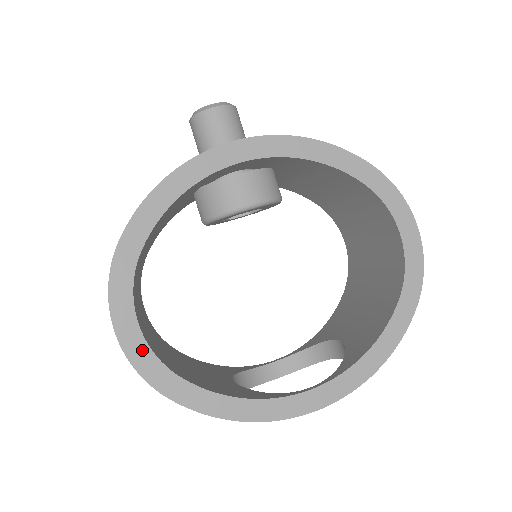
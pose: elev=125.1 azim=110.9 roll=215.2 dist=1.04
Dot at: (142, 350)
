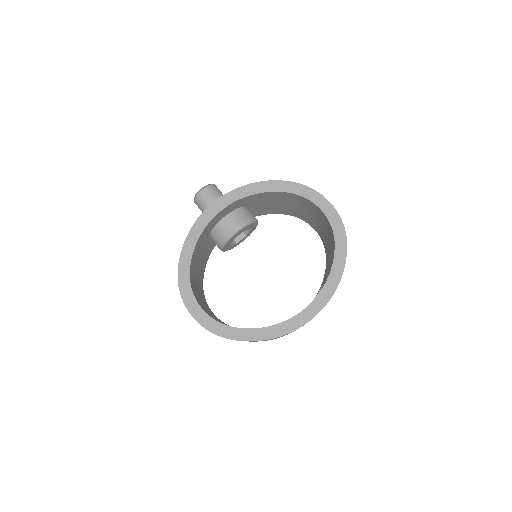
Dot at: (208, 320)
